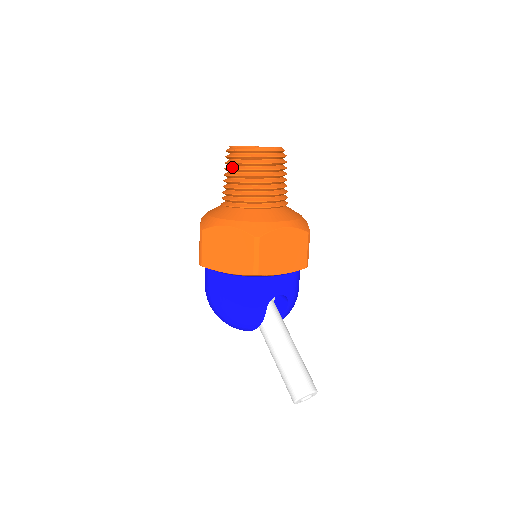
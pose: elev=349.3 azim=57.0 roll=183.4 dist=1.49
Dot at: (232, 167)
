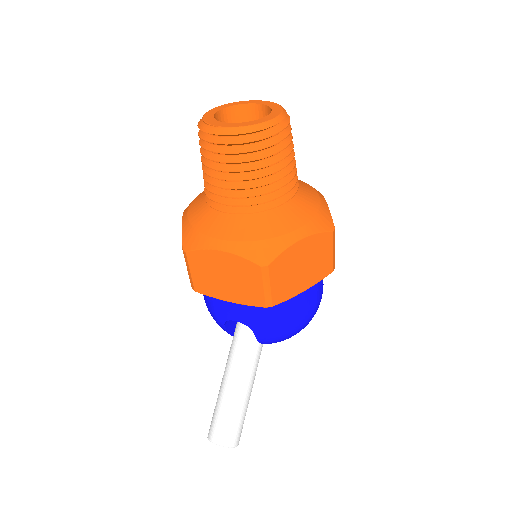
Dot at: occluded
